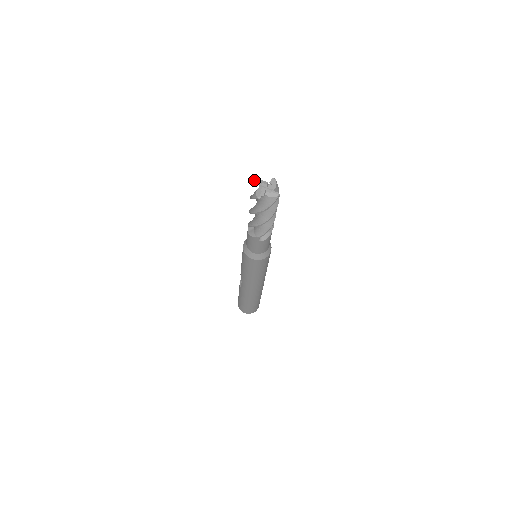
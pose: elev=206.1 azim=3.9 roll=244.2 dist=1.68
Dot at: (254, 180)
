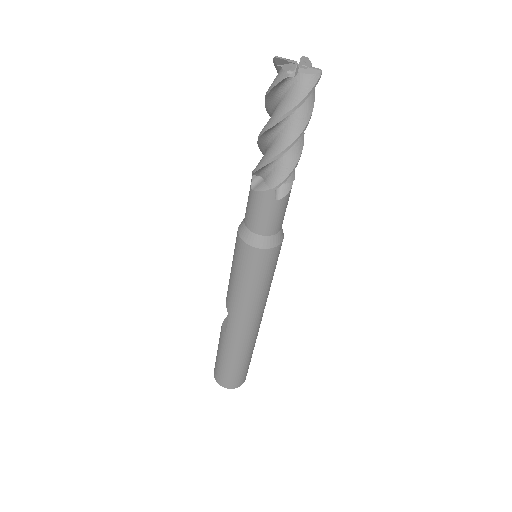
Dot at: occluded
